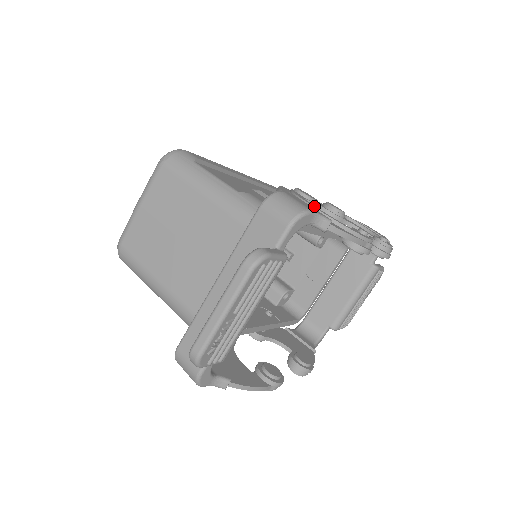
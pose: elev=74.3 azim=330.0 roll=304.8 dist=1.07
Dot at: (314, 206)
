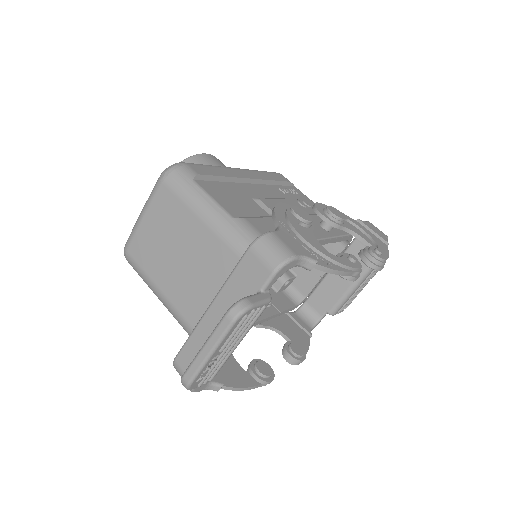
Dot at: (305, 236)
